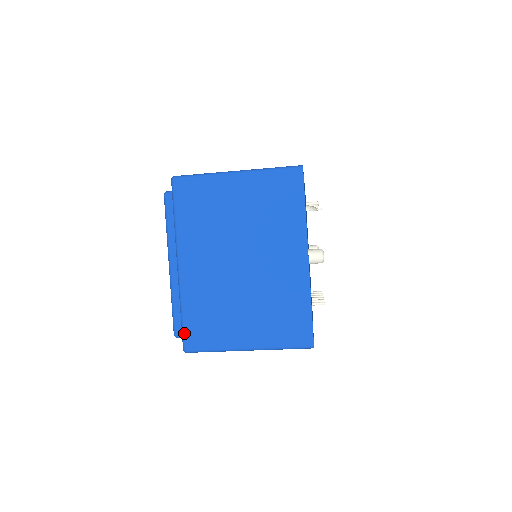
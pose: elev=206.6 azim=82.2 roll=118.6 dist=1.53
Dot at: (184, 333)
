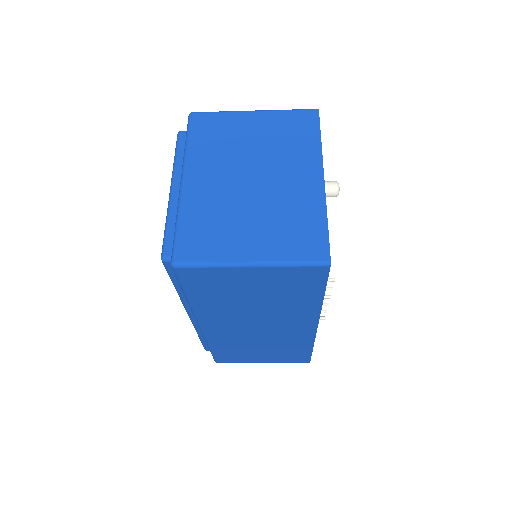
Dot at: (176, 244)
